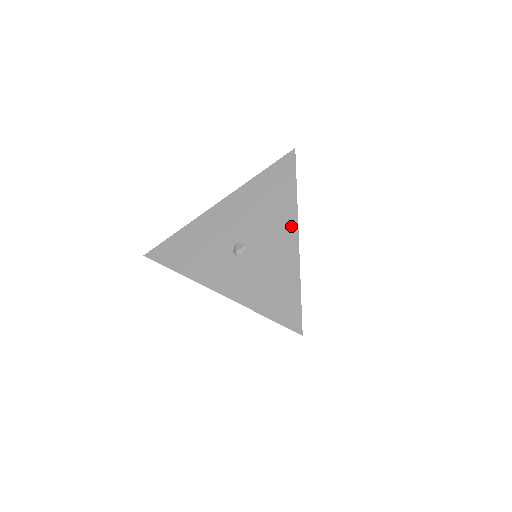
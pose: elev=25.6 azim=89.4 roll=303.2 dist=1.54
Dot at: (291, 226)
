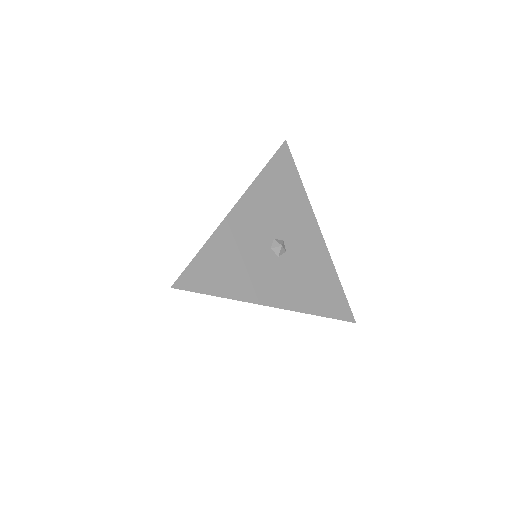
Dot at: occluded
